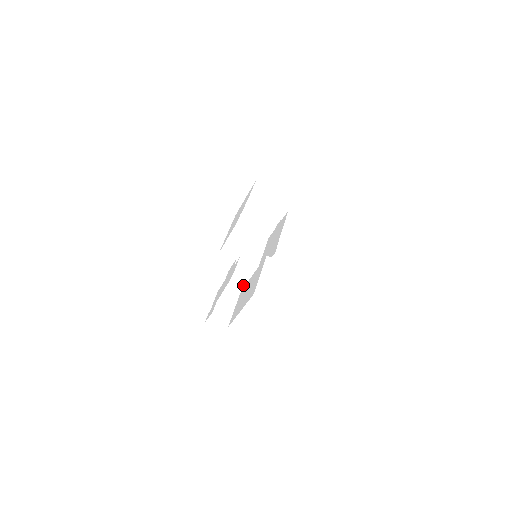
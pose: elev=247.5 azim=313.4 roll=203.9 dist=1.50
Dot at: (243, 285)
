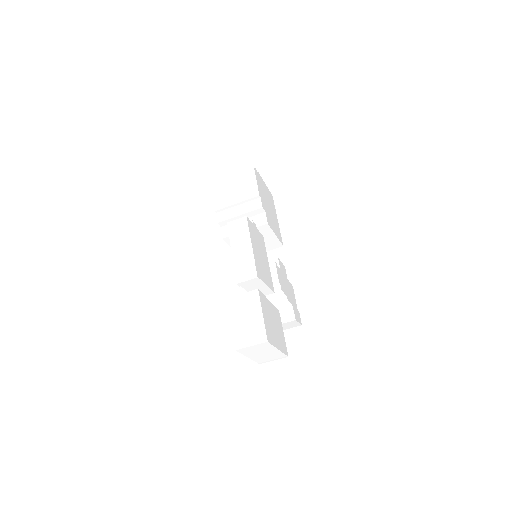
Dot at: occluded
